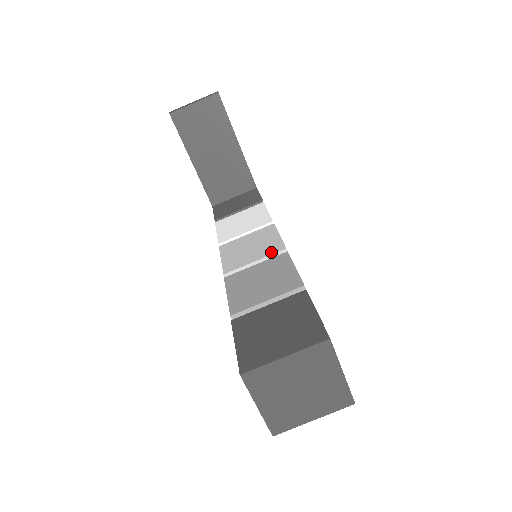
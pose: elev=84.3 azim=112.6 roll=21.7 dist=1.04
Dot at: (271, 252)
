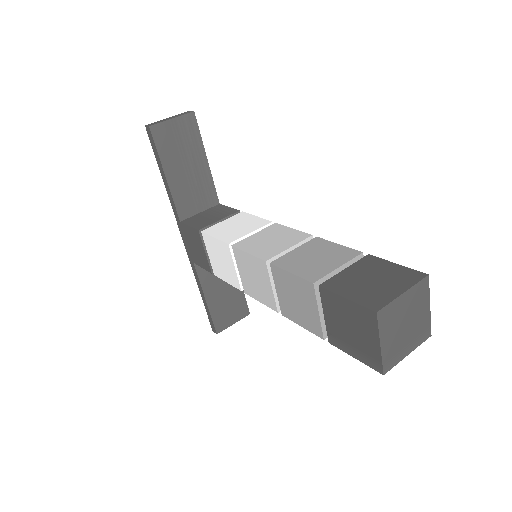
Dot at: (300, 239)
